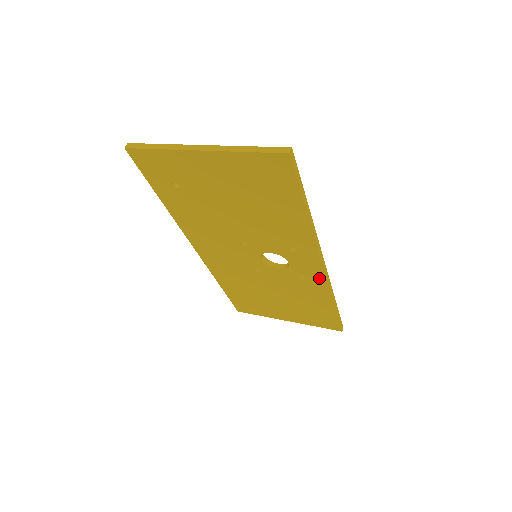
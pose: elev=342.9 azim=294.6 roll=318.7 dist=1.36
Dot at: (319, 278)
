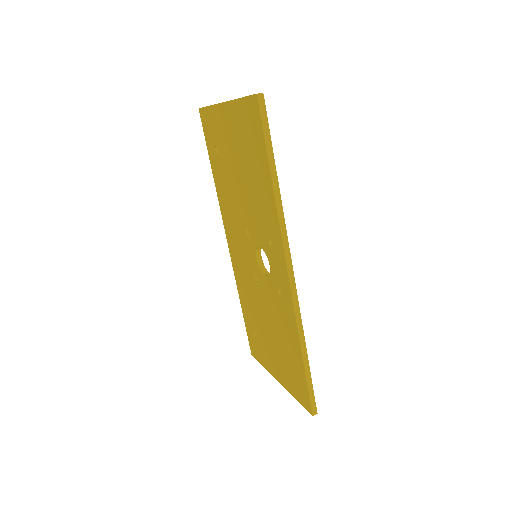
Dot at: (288, 295)
